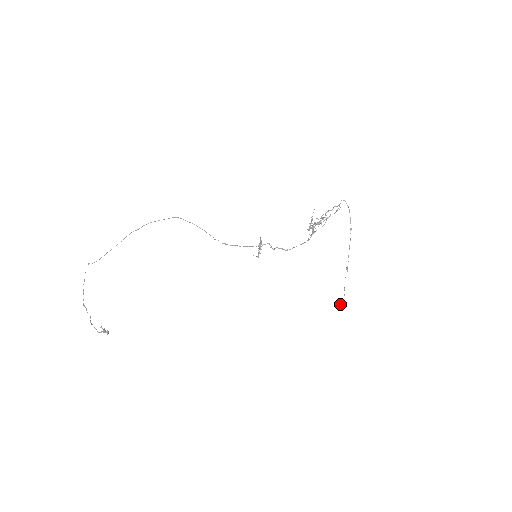
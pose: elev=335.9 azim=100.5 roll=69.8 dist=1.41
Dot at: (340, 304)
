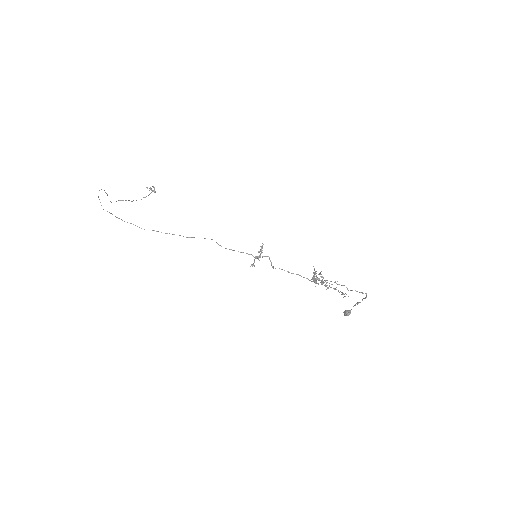
Dot at: (344, 312)
